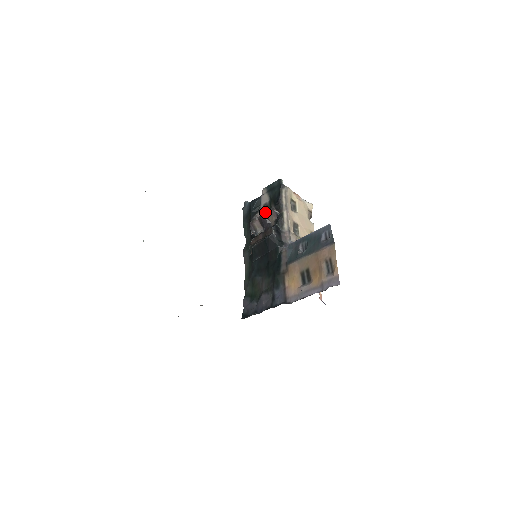
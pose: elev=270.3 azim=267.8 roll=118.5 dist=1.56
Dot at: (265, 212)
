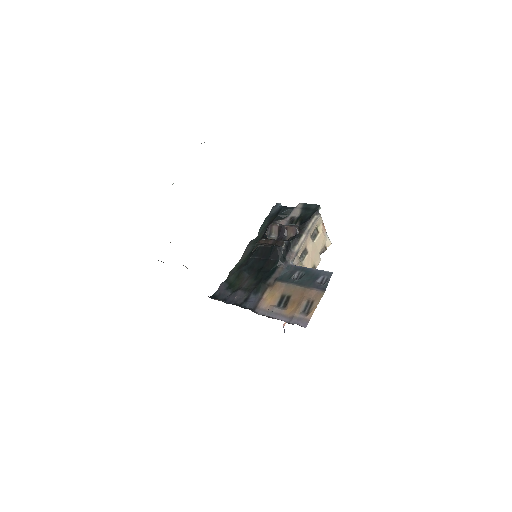
Dot at: (288, 224)
